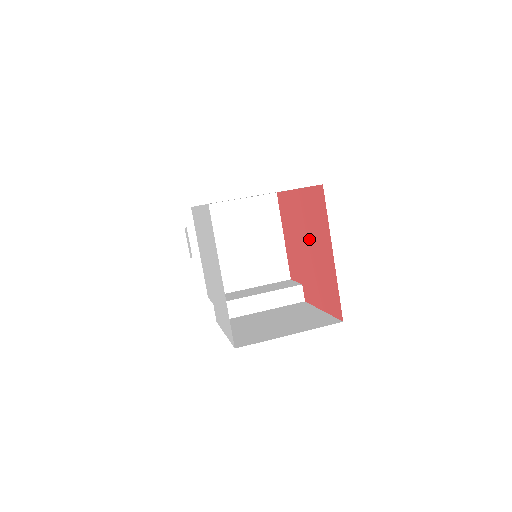
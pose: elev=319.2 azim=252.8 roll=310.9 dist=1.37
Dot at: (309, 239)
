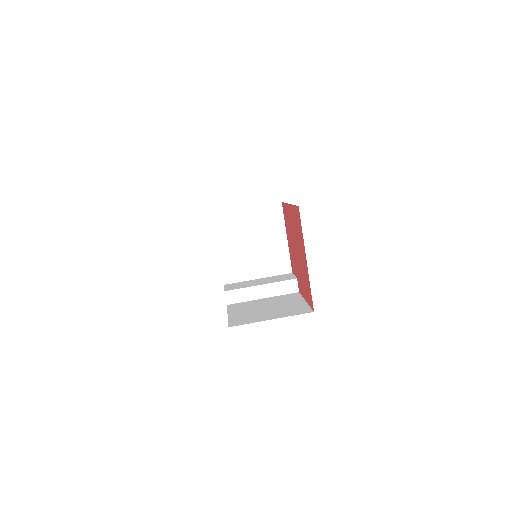
Dot at: (297, 245)
